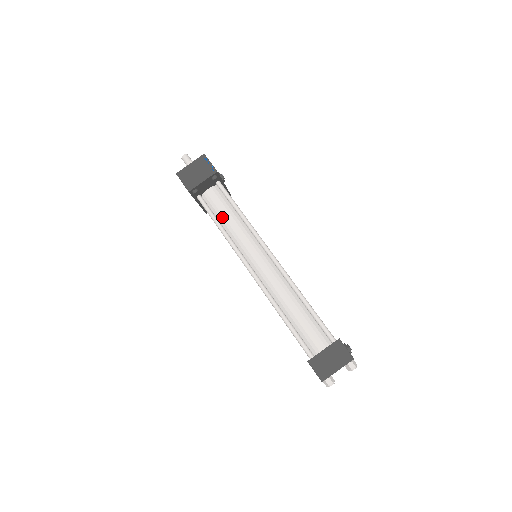
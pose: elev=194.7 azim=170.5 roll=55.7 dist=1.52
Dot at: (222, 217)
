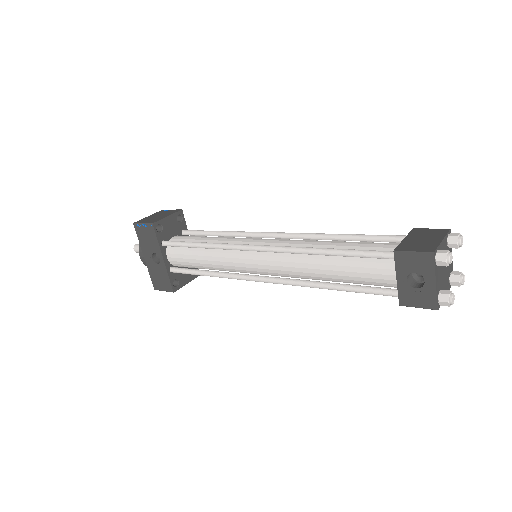
Dot at: (199, 241)
